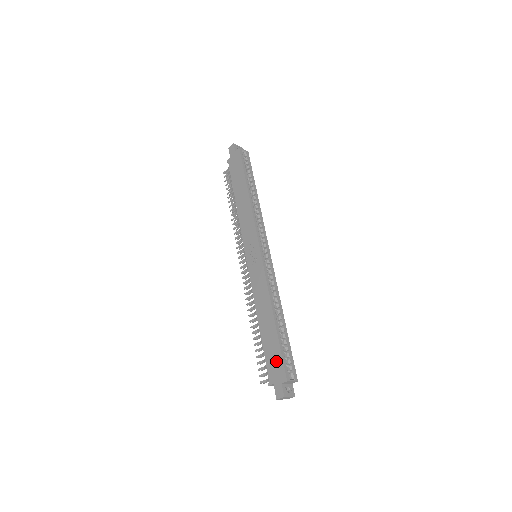
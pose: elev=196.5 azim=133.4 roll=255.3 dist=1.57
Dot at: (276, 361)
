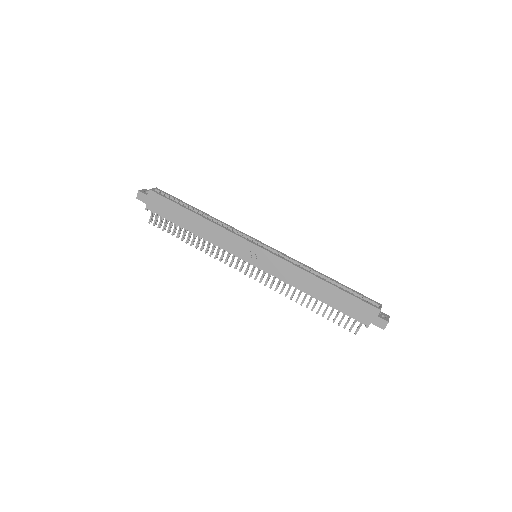
Dot at: (358, 307)
